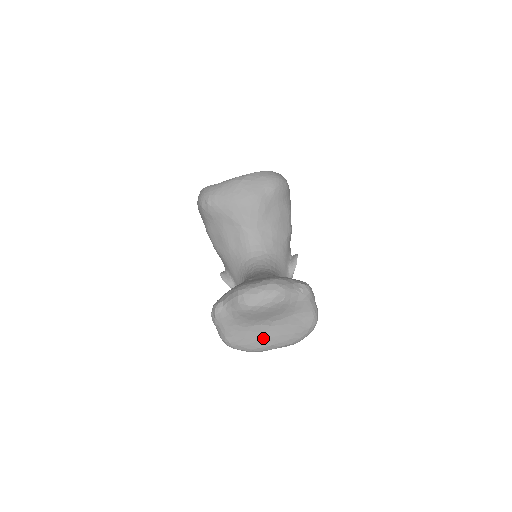
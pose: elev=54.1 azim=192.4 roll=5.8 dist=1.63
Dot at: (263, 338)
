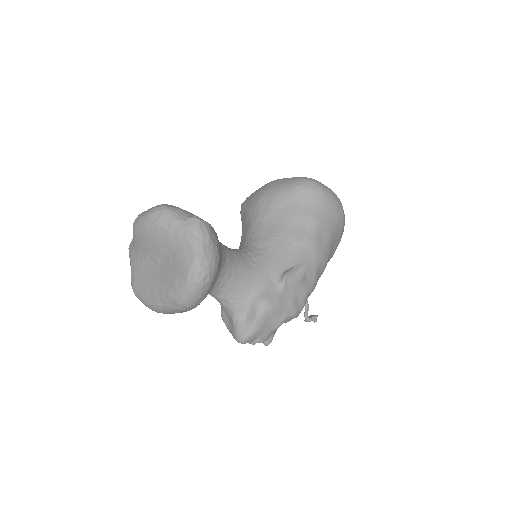
Dot at: (153, 284)
